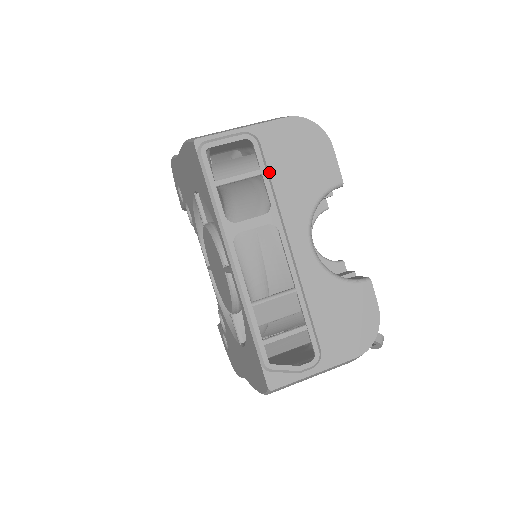
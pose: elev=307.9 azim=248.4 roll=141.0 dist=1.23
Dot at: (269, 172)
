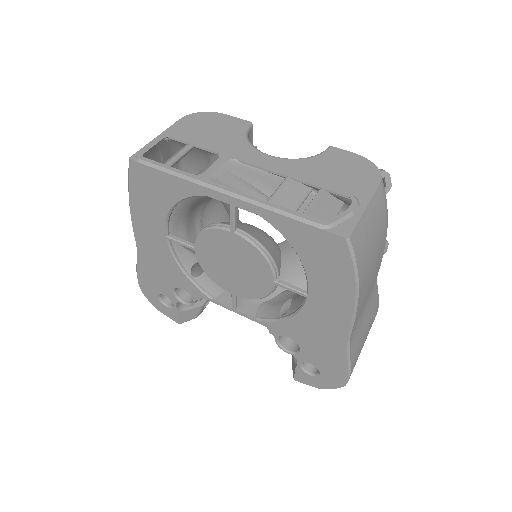
Dot at: (197, 143)
